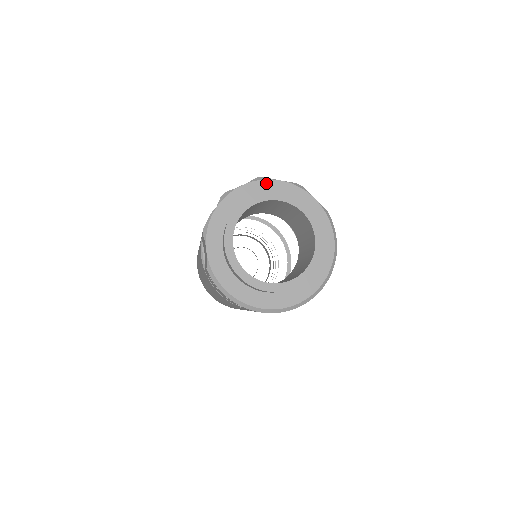
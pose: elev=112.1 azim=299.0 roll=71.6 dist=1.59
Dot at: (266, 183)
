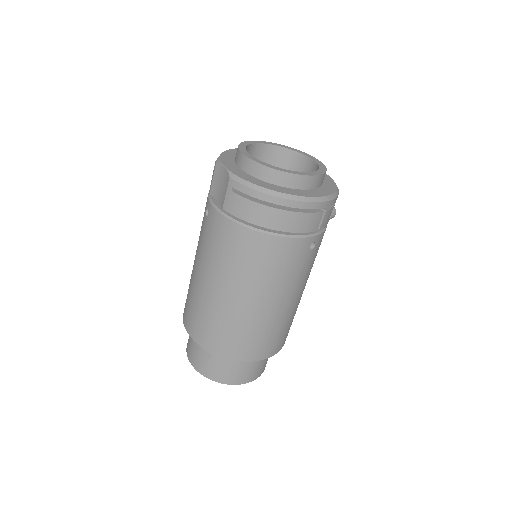
Dot at: occluded
